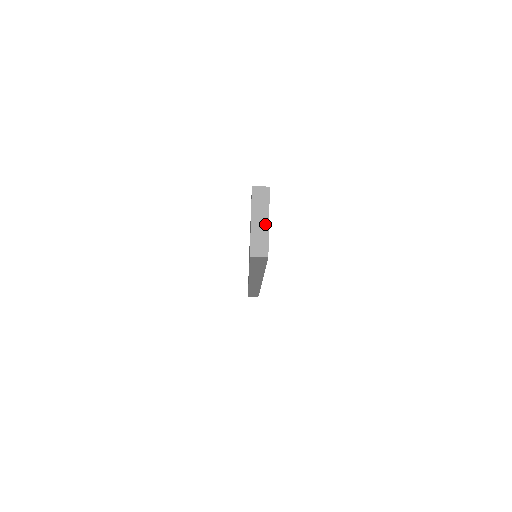
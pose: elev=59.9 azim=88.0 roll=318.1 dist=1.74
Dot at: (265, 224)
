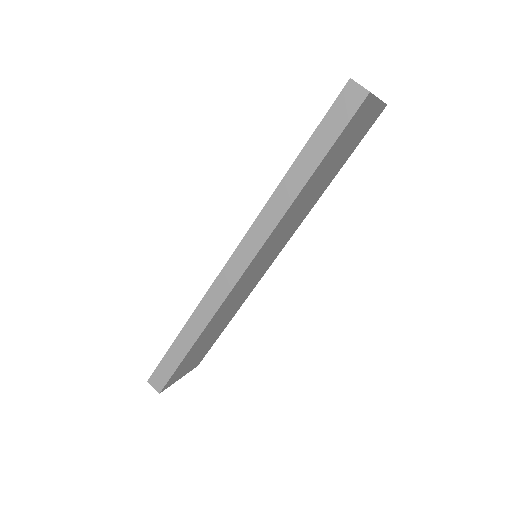
Dot at: occluded
